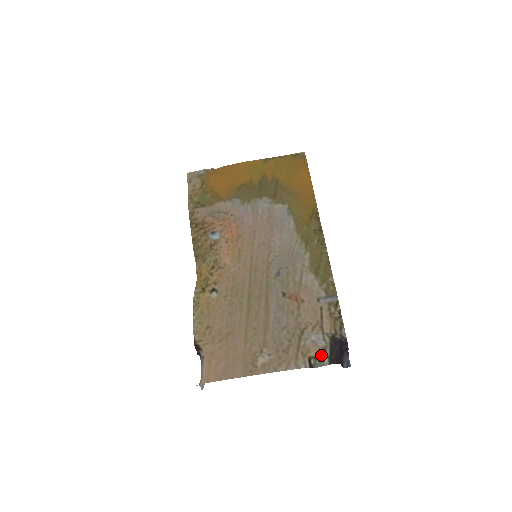
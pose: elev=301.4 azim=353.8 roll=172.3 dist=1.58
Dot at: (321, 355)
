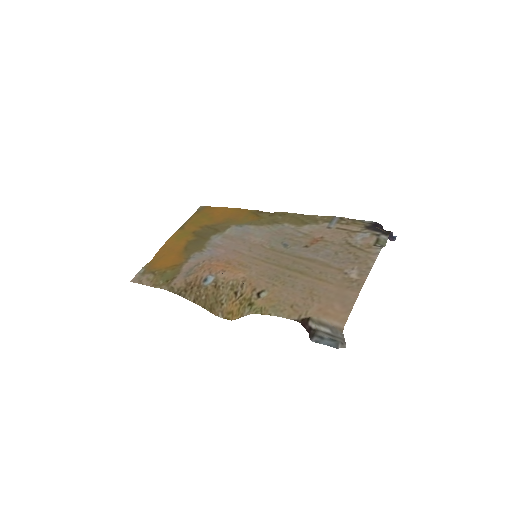
Dot at: (377, 238)
